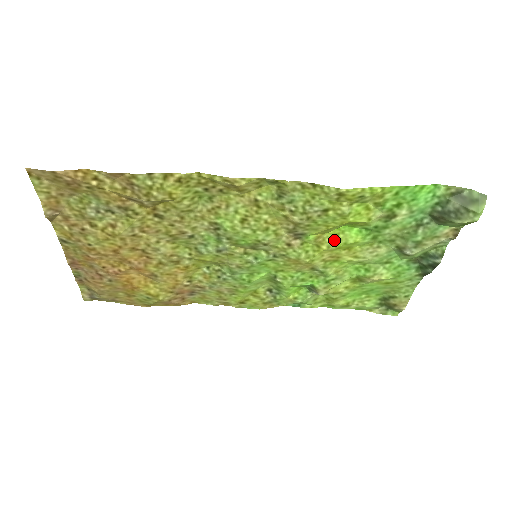
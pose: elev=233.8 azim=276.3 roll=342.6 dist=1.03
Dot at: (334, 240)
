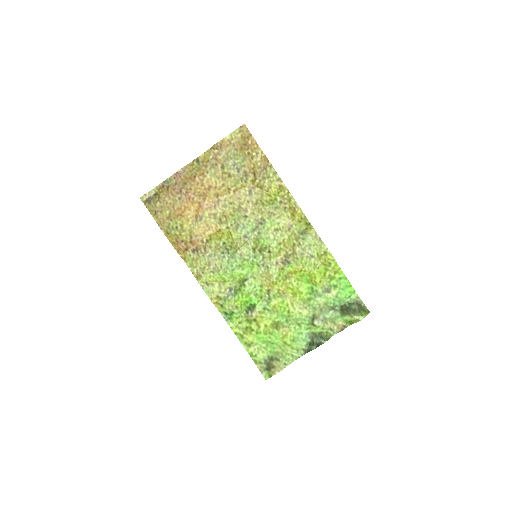
Dot at: (295, 282)
